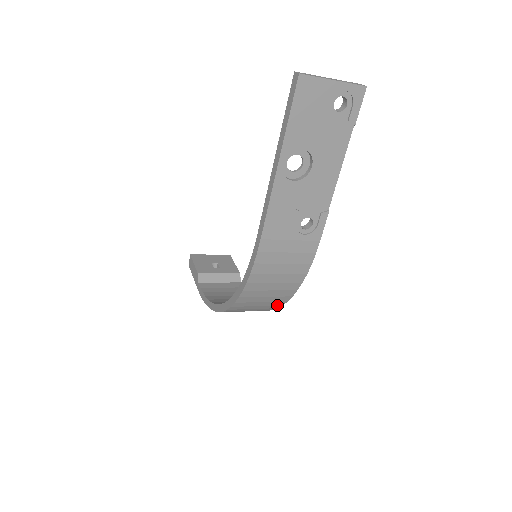
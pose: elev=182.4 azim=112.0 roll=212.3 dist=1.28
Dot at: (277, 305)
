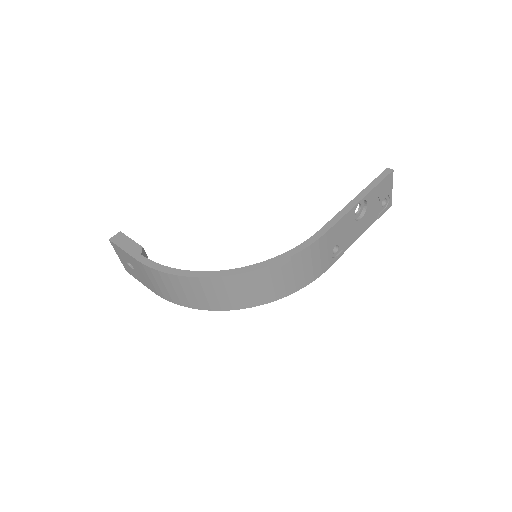
Dot at: (254, 303)
